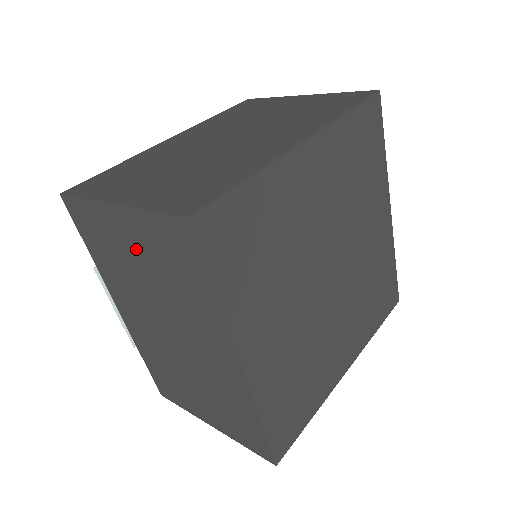
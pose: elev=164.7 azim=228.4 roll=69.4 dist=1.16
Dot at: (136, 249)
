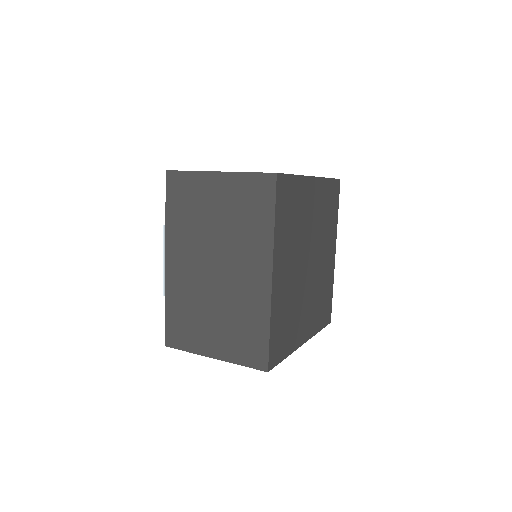
Dot at: (220, 202)
